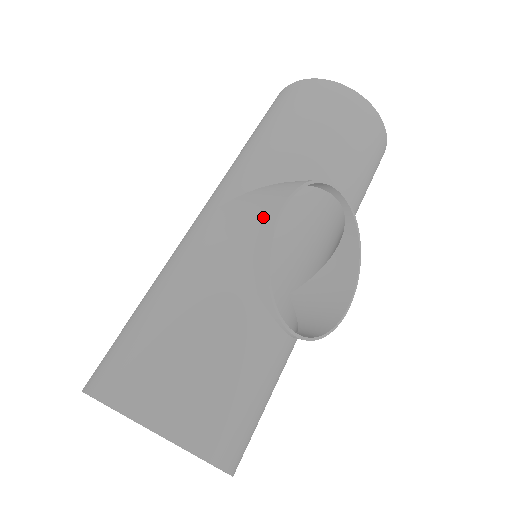
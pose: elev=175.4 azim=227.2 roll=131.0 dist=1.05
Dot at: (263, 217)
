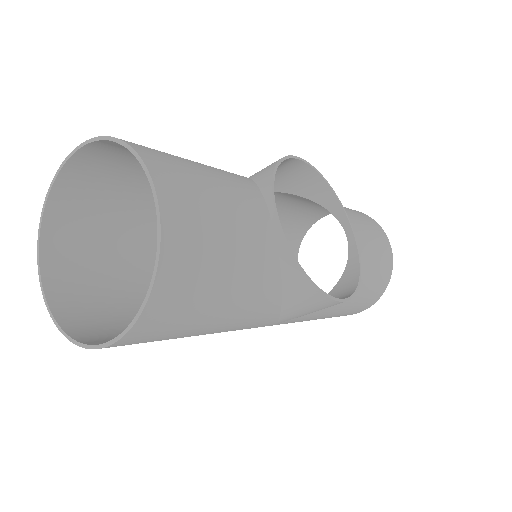
Dot at: occluded
